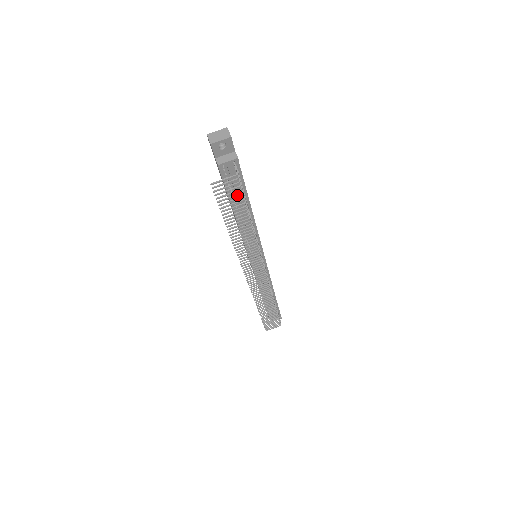
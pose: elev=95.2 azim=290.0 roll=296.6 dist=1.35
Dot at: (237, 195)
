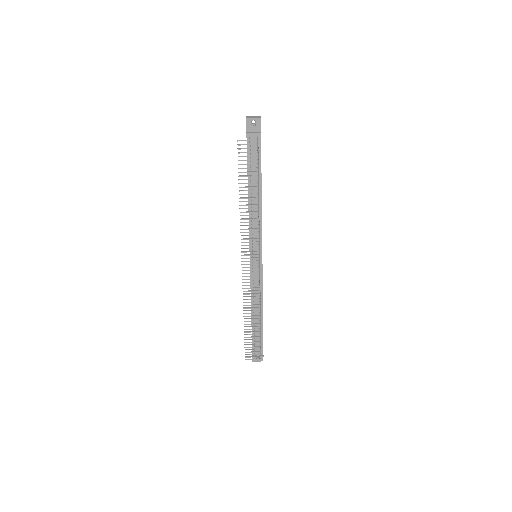
Dot at: (253, 160)
